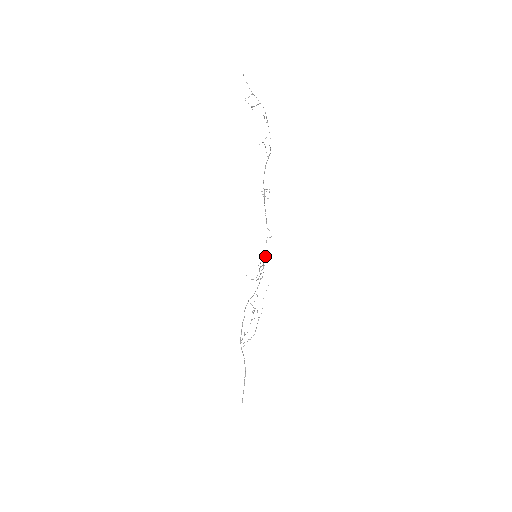
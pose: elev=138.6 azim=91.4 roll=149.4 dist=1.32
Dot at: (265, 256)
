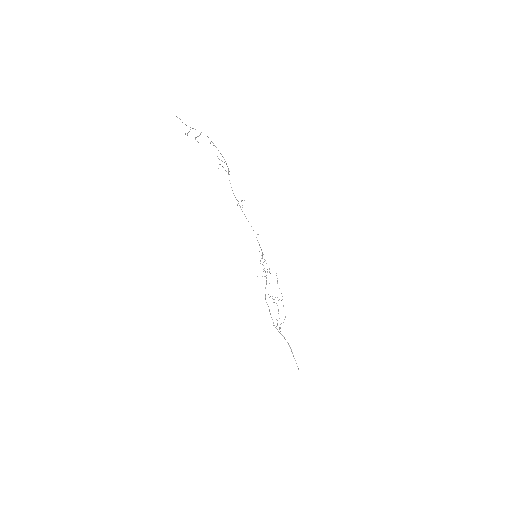
Dot at: occluded
